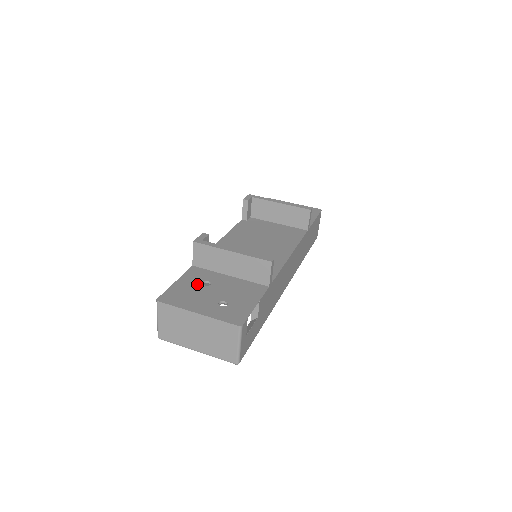
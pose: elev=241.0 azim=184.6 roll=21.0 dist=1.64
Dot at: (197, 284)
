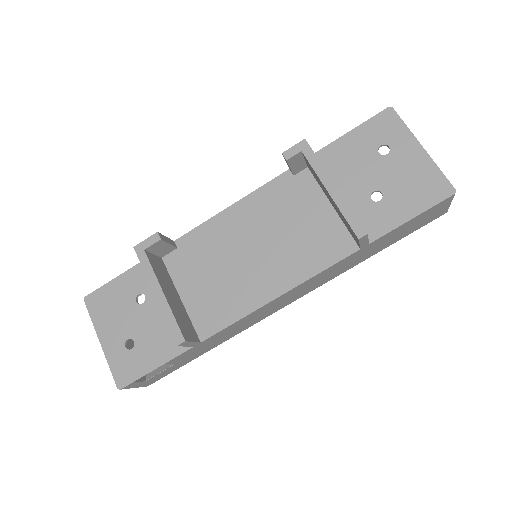
Dot at: (131, 294)
